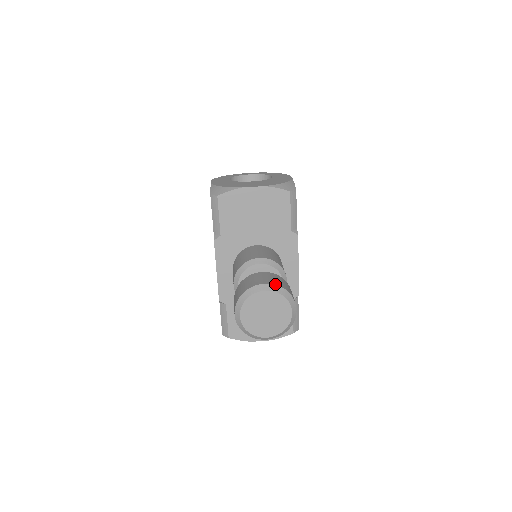
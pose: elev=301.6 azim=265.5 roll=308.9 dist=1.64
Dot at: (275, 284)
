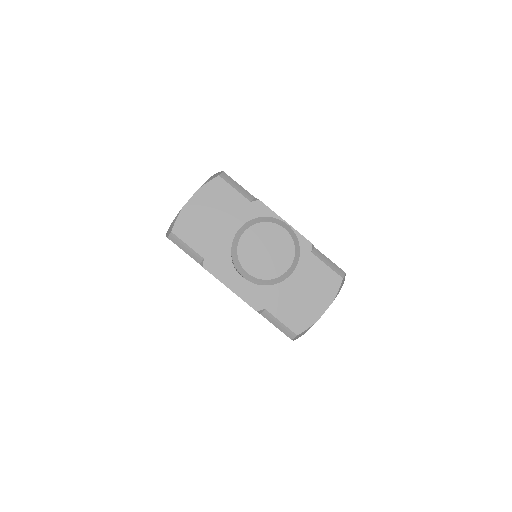
Dot at: (248, 221)
